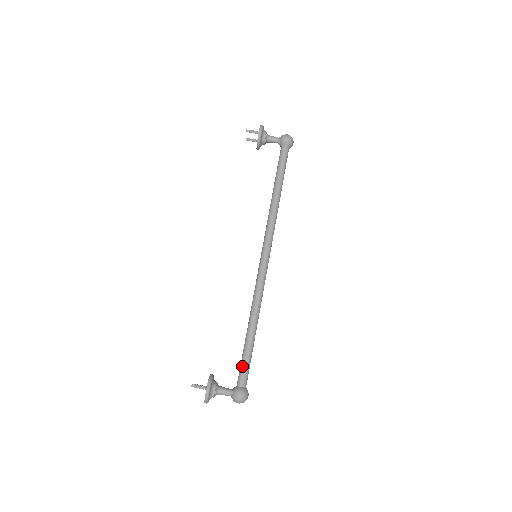
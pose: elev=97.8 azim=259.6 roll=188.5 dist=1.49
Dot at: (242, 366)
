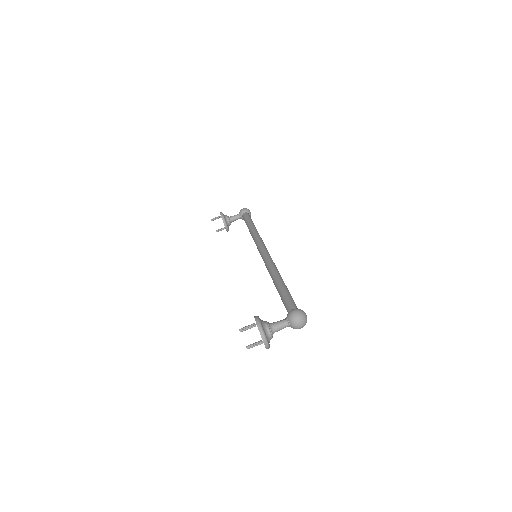
Dot at: (285, 301)
